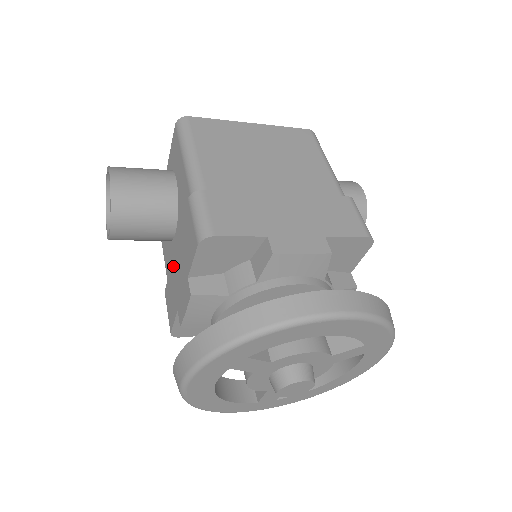
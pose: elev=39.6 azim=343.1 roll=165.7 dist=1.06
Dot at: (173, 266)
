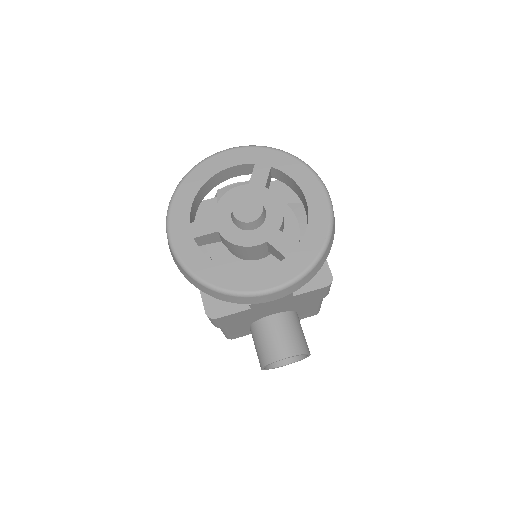
Dot at: occluded
